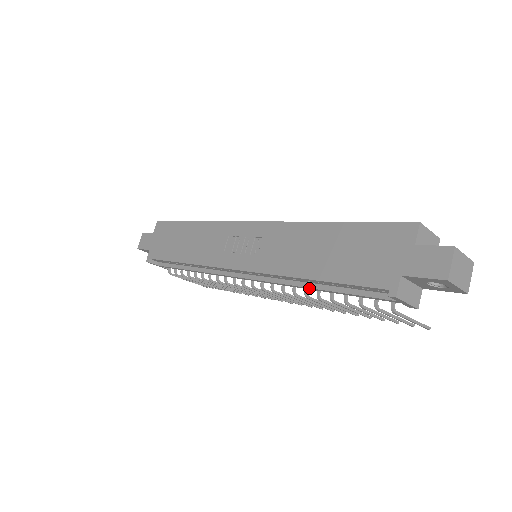
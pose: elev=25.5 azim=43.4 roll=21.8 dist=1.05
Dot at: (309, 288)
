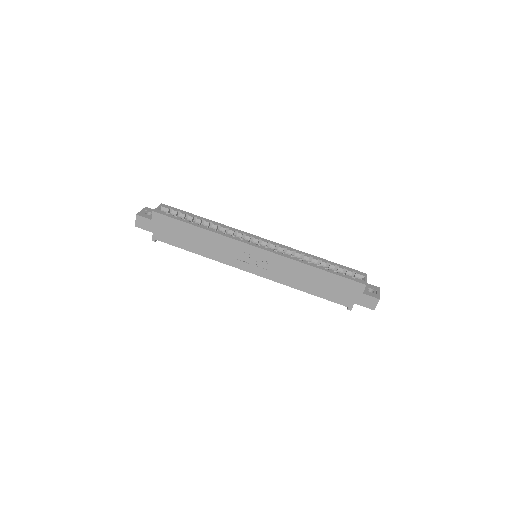
Dot at: occluded
